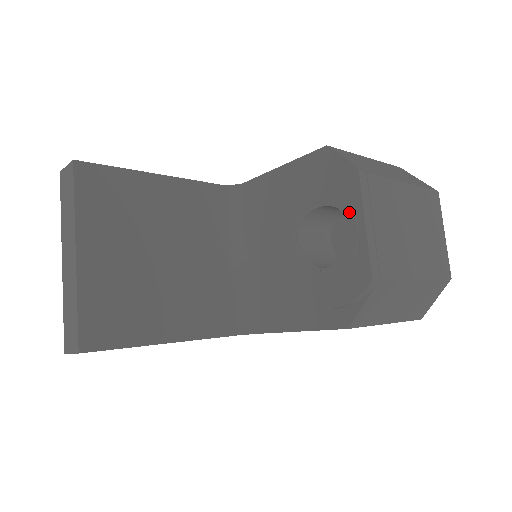
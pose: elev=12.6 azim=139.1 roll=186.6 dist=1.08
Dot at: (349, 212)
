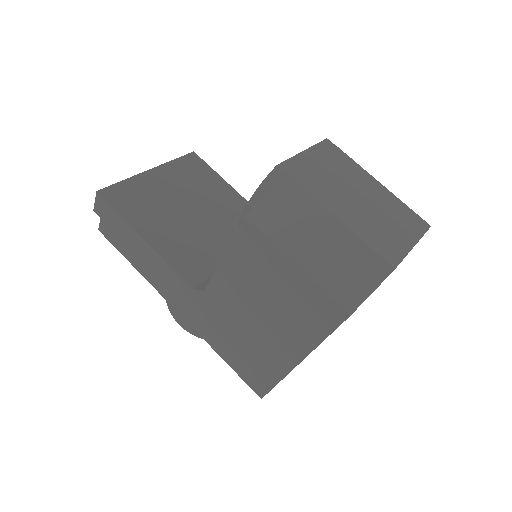
Dot at: occluded
